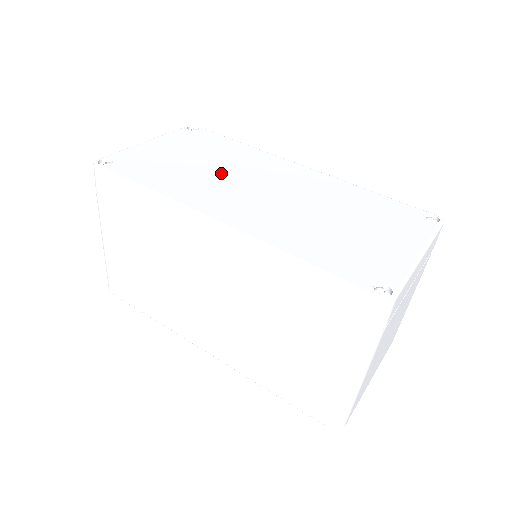
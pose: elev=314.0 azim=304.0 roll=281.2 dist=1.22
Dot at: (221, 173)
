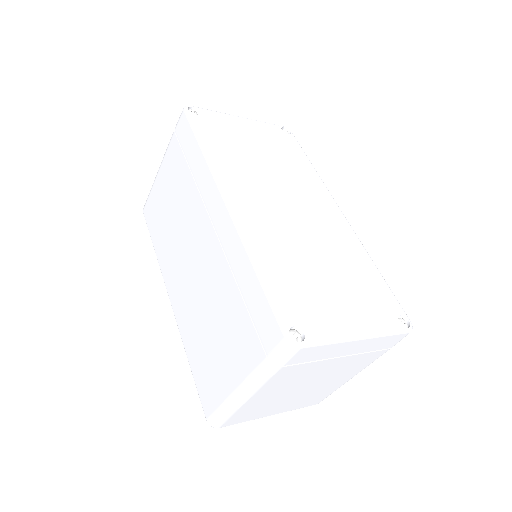
Dot at: (270, 174)
